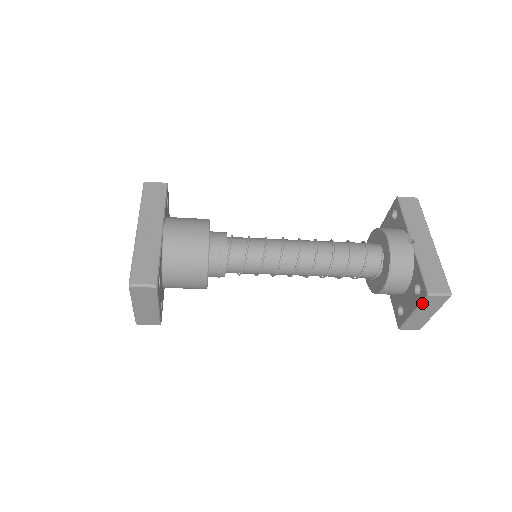
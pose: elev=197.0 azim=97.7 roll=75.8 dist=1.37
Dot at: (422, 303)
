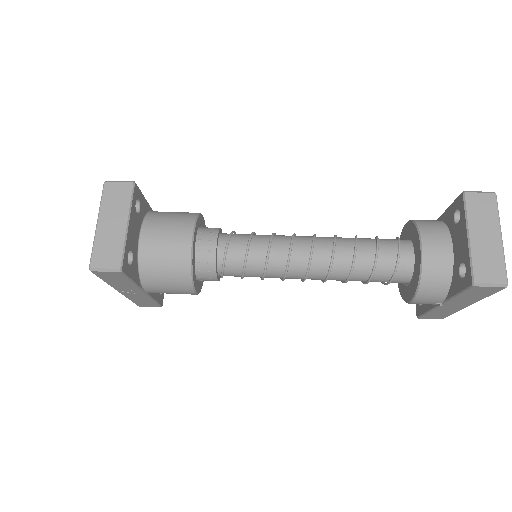
Dot at: occluded
